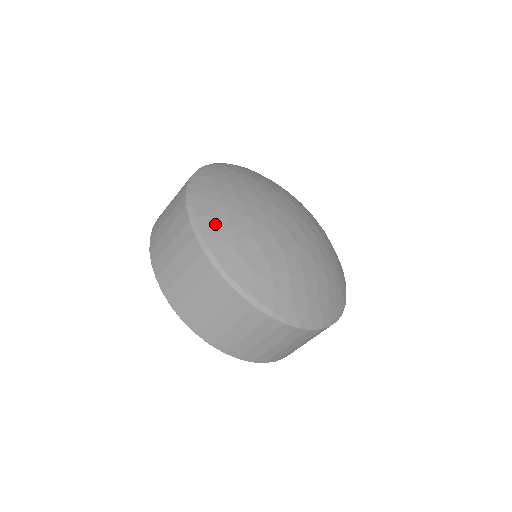
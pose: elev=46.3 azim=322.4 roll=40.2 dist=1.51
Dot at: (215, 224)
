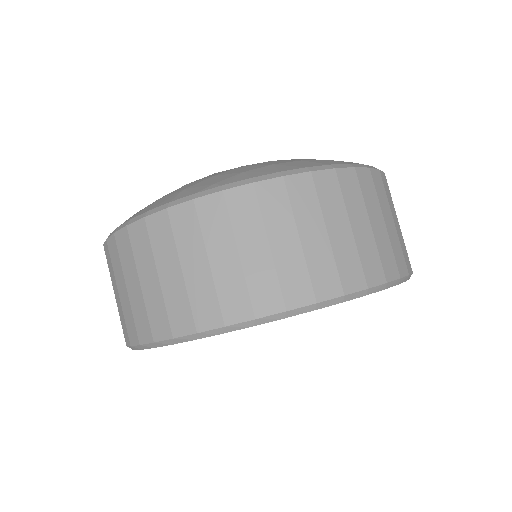
Dot at: occluded
